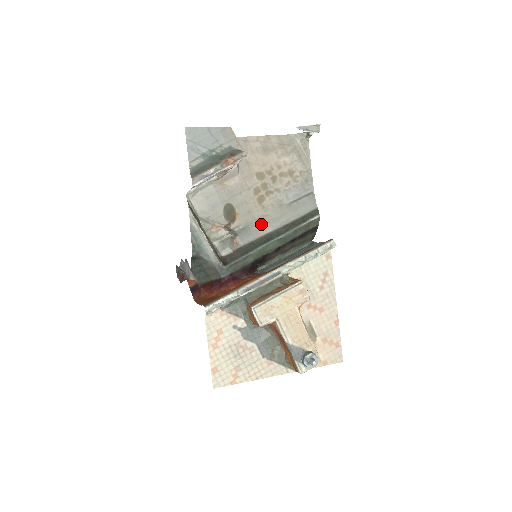
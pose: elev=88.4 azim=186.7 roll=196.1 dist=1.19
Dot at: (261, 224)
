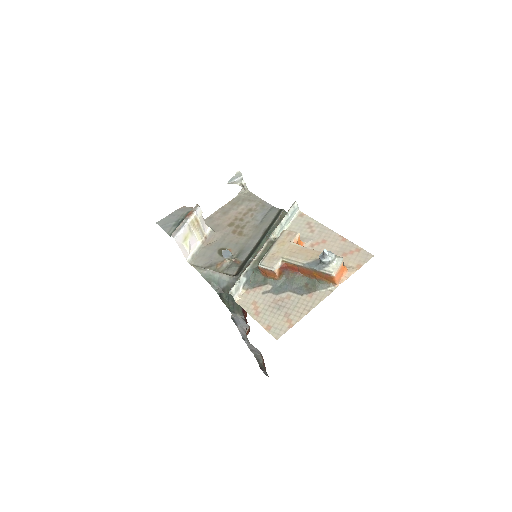
Dot at: (249, 243)
